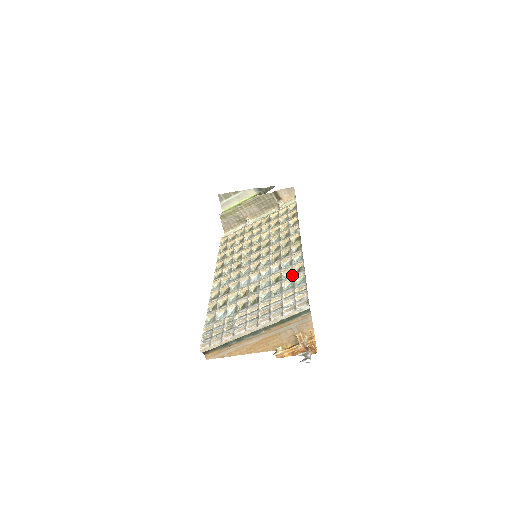
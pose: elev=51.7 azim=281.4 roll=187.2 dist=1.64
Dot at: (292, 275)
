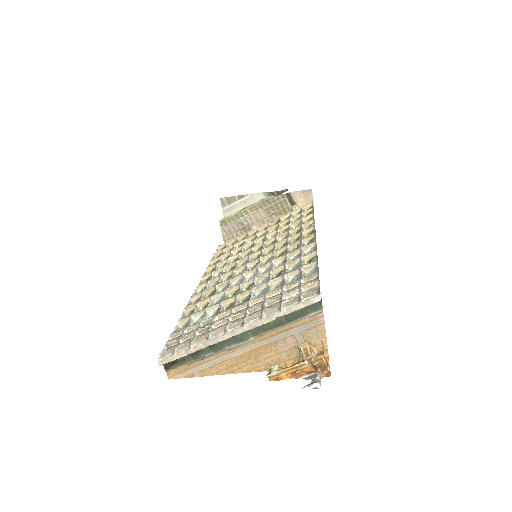
Dot at: (299, 266)
